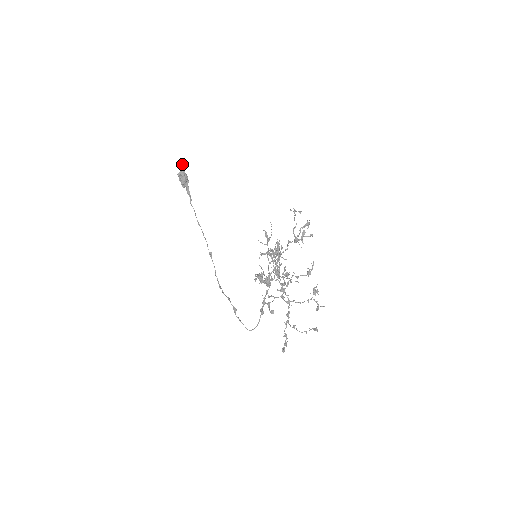
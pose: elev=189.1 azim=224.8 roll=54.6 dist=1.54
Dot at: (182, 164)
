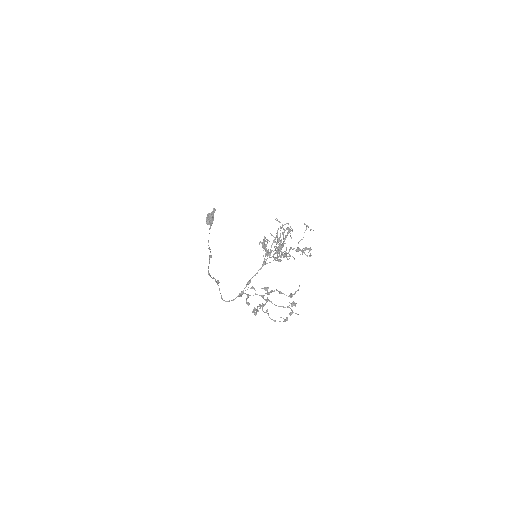
Dot at: (215, 210)
